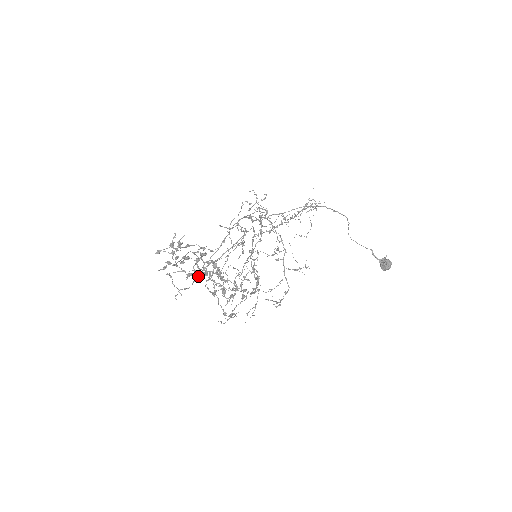
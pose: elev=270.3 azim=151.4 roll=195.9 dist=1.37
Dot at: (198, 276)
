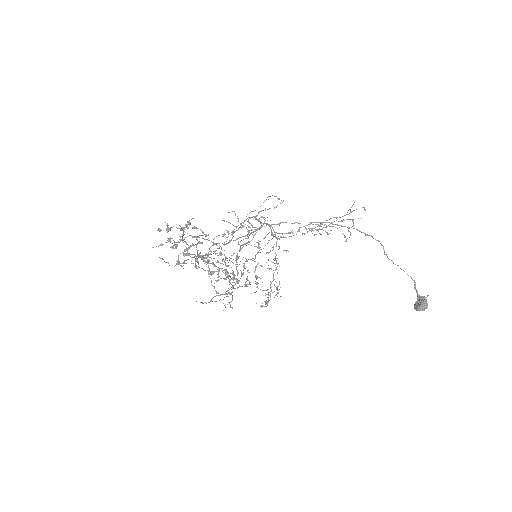
Dot at: (179, 264)
